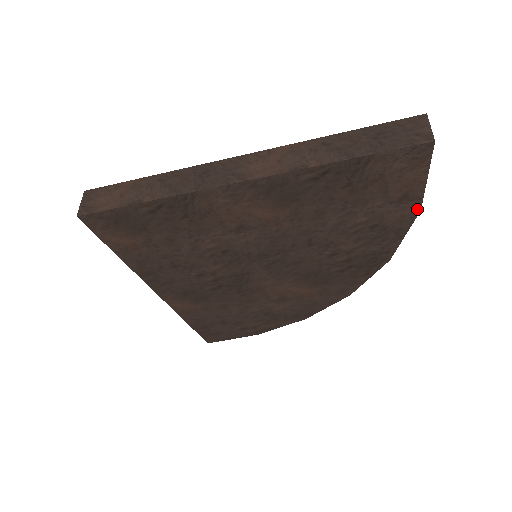
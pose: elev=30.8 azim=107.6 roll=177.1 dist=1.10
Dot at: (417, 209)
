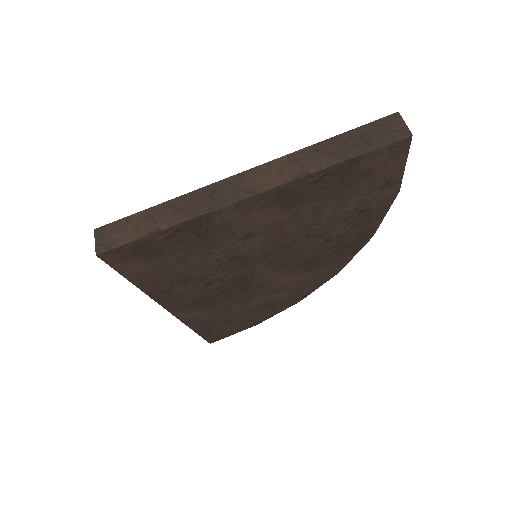
Dot at: (397, 191)
